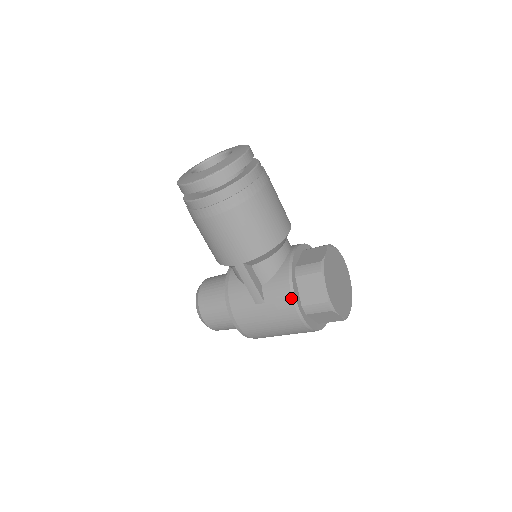
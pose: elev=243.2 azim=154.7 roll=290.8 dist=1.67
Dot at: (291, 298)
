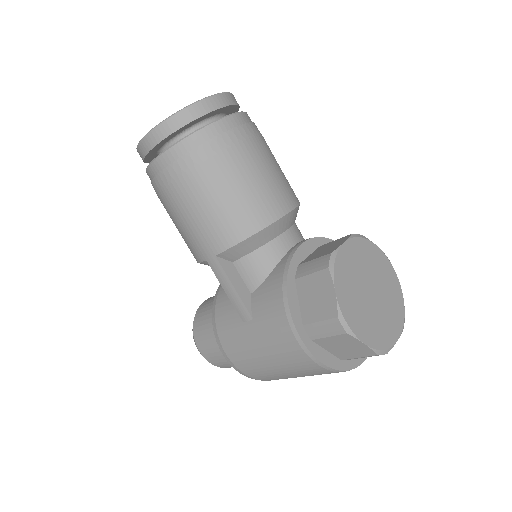
Dot at: (284, 310)
